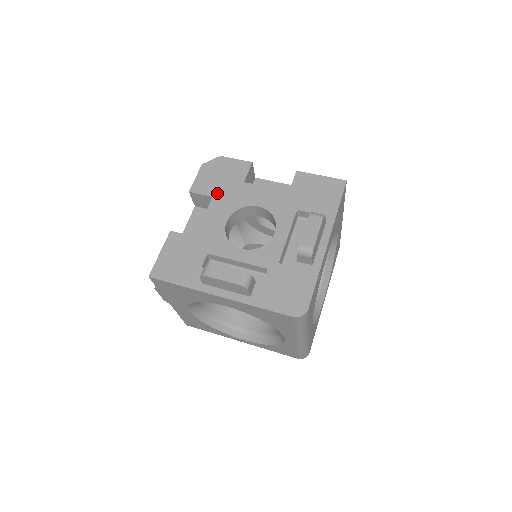
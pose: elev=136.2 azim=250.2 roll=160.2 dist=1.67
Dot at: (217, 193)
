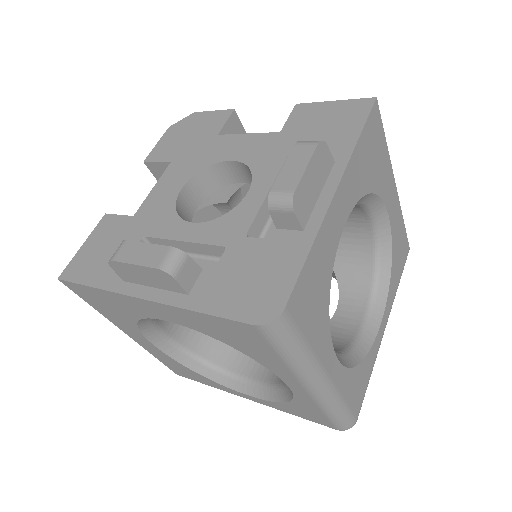
Dot at: (178, 156)
